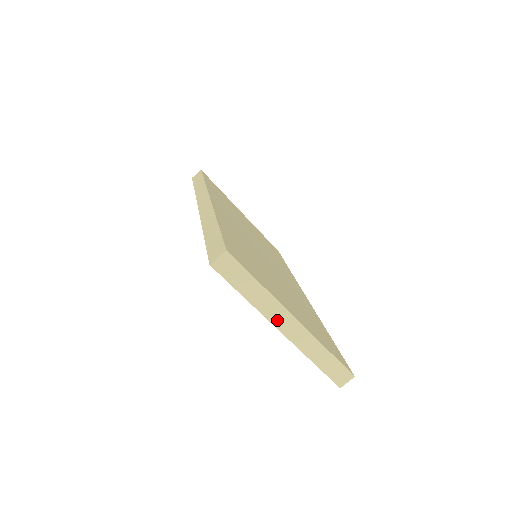
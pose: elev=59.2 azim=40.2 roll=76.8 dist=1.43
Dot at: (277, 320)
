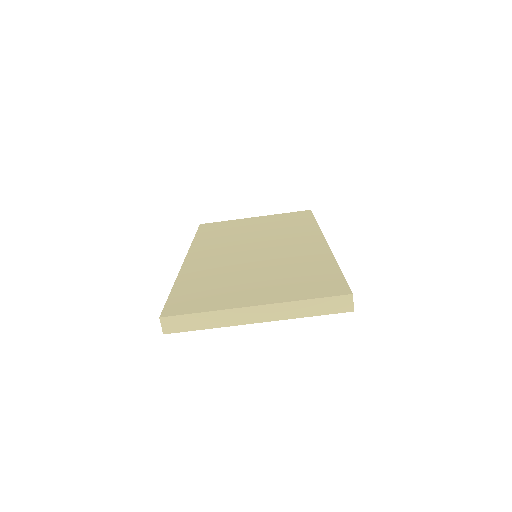
Dot at: (244, 319)
